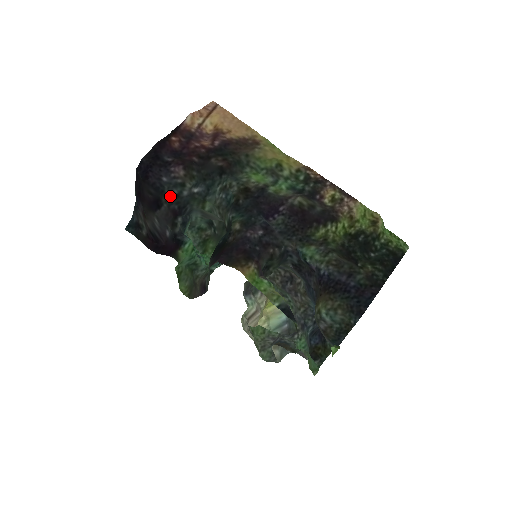
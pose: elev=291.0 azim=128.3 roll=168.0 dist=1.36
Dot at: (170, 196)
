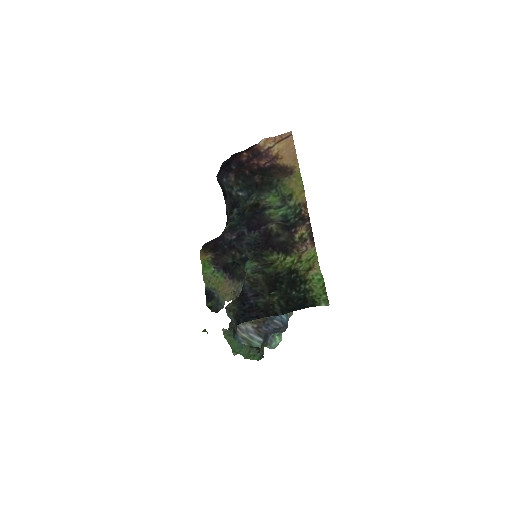
Dot at: (228, 192)
